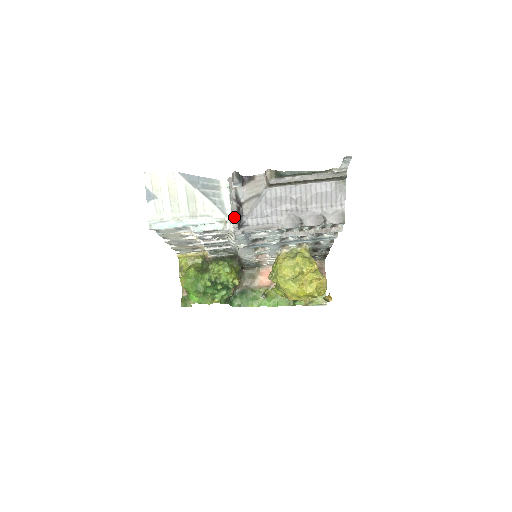
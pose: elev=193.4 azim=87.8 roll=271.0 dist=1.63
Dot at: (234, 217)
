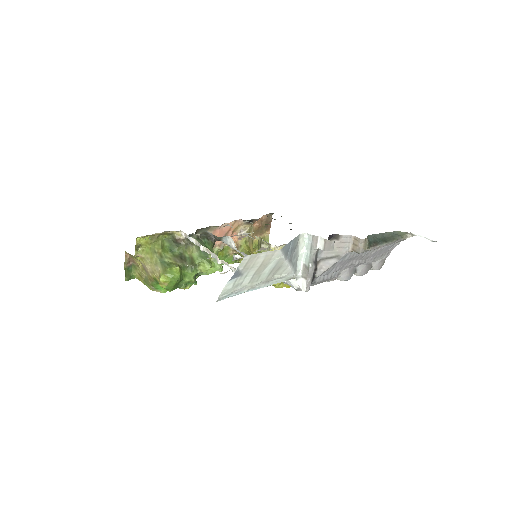
Dot at: (309, 281)
